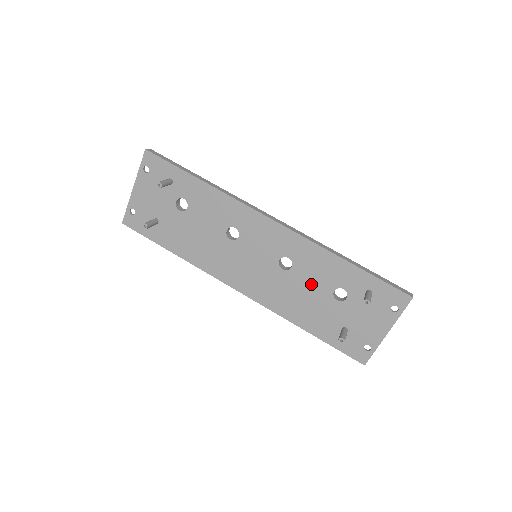
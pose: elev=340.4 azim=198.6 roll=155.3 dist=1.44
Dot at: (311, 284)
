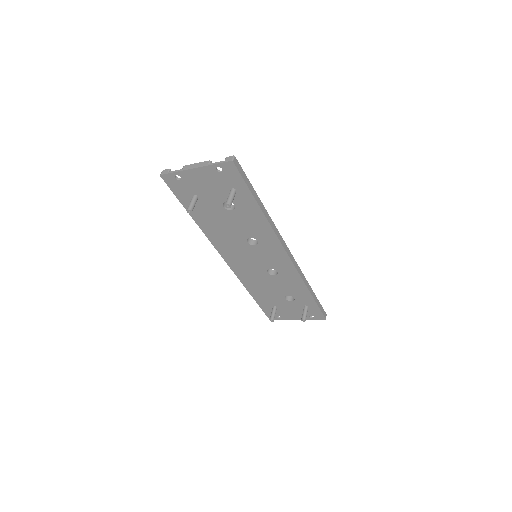
Dot at: (278, 286)
